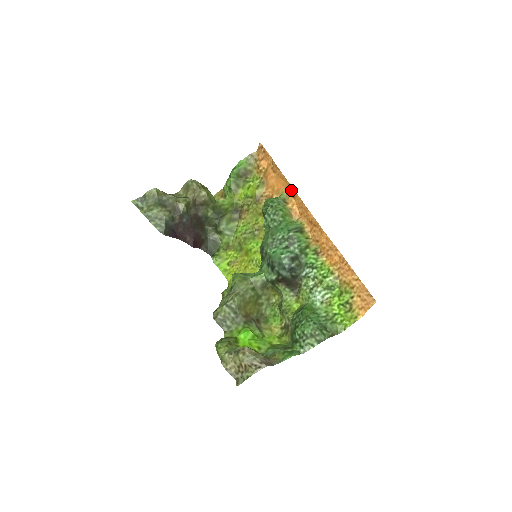
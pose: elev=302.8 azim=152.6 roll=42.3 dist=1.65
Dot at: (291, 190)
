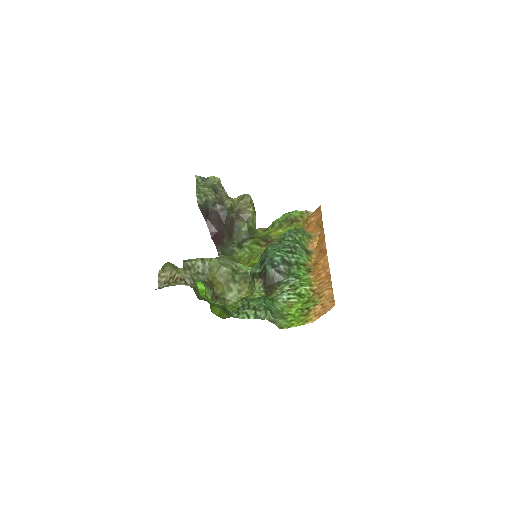
Dot at: (321, 231)
